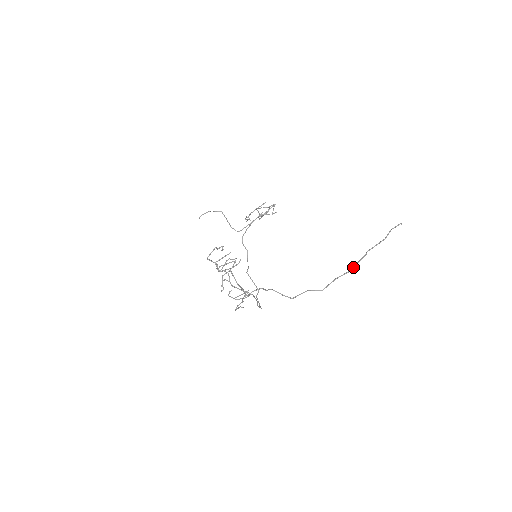
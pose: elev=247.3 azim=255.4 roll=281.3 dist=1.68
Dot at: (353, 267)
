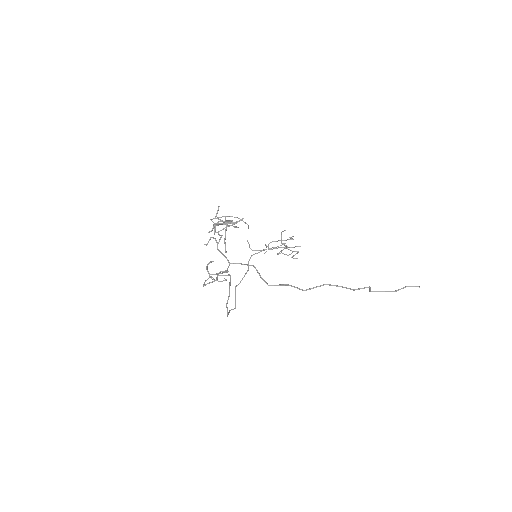
Dot at: (349, 288)
